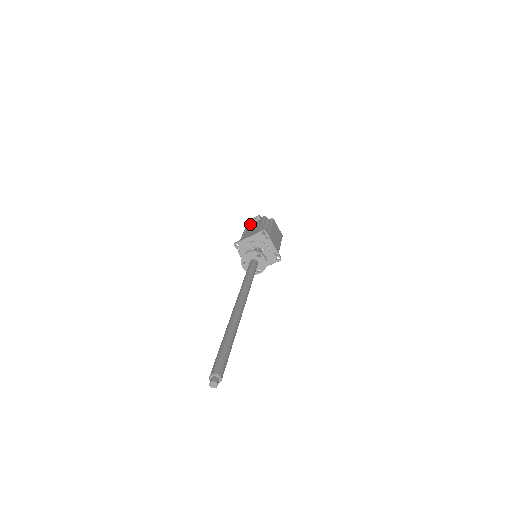
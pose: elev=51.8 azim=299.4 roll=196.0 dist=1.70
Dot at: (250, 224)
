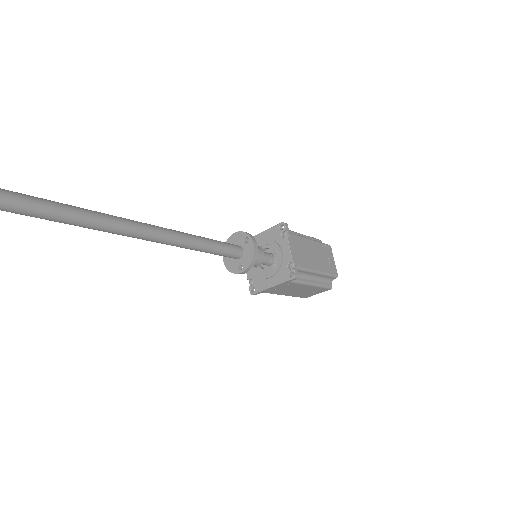
Dot at: occluded
